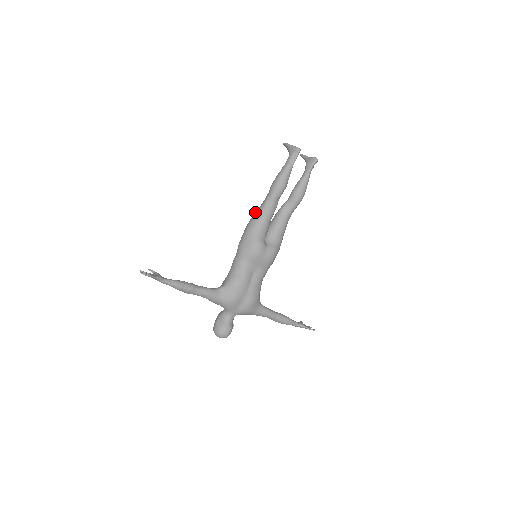
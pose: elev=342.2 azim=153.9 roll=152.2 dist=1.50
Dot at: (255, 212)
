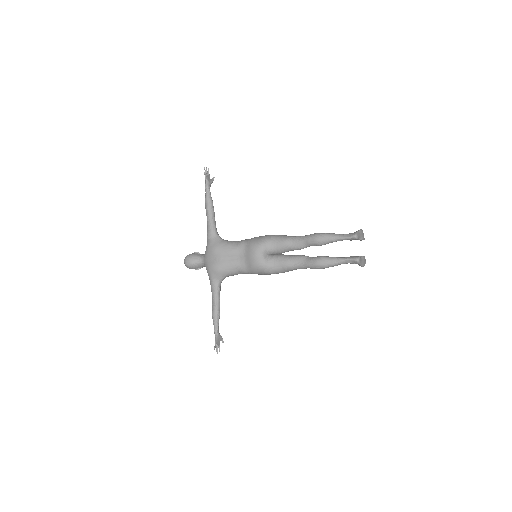
Dot at: occluded
